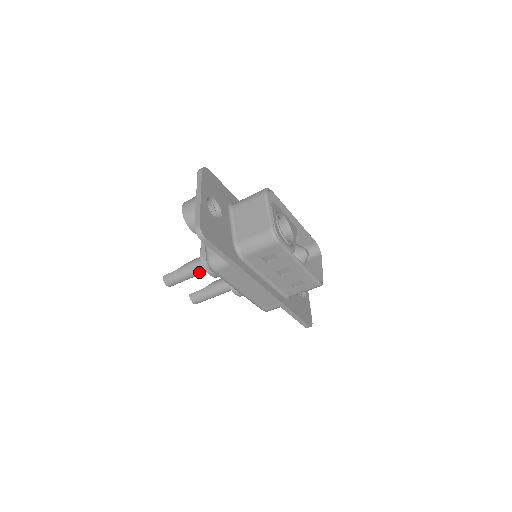
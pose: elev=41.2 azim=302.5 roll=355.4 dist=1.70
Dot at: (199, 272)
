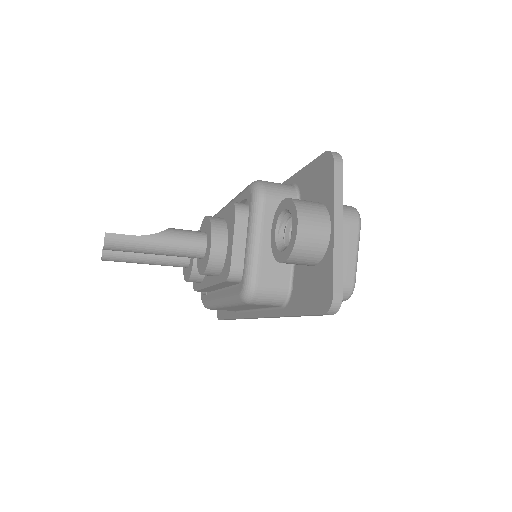
Dot at: (179, 256)
